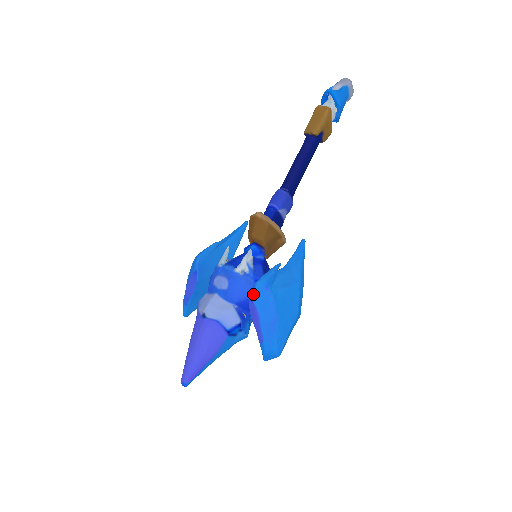
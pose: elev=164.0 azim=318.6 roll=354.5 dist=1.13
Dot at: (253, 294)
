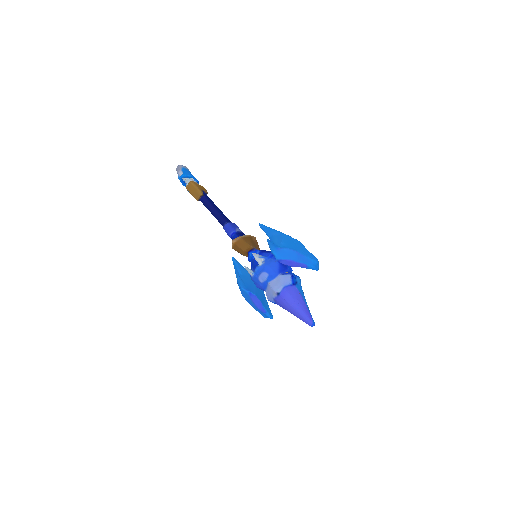
Dot at: (278, 258)
